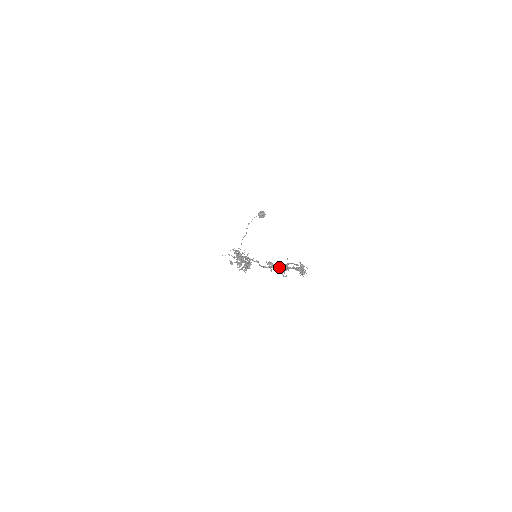
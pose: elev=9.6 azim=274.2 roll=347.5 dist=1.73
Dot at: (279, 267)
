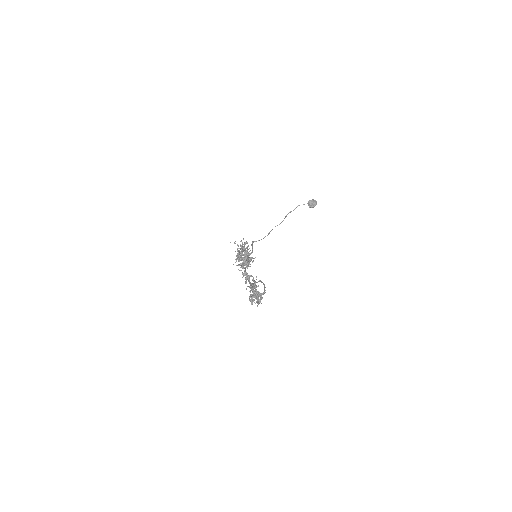
Dot at: (249, 282)
